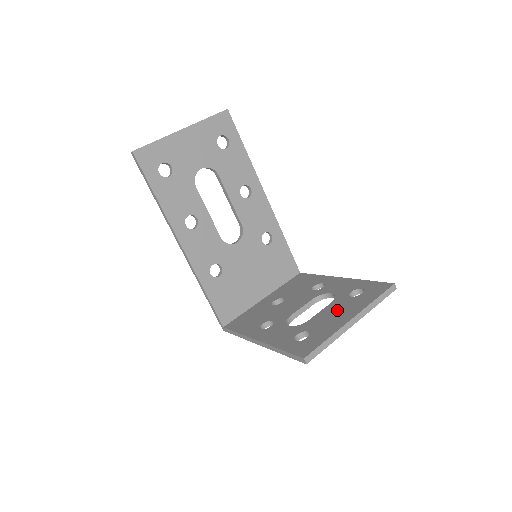
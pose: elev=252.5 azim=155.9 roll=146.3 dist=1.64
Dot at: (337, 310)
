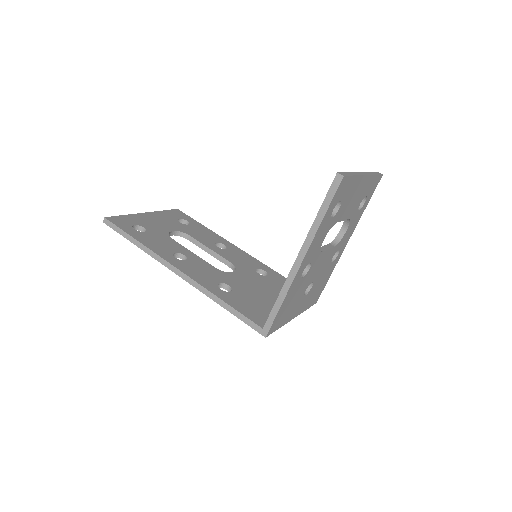
Dot at: occluded
